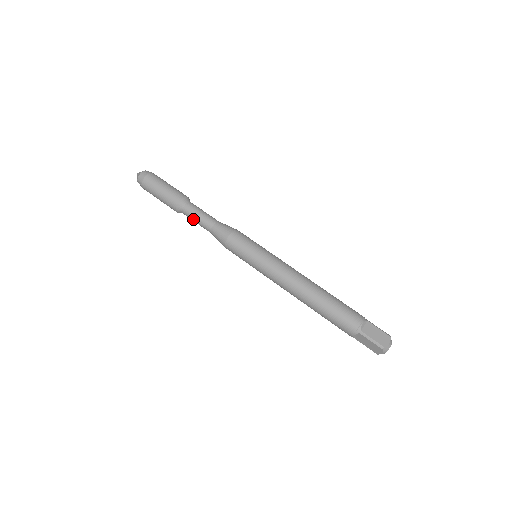
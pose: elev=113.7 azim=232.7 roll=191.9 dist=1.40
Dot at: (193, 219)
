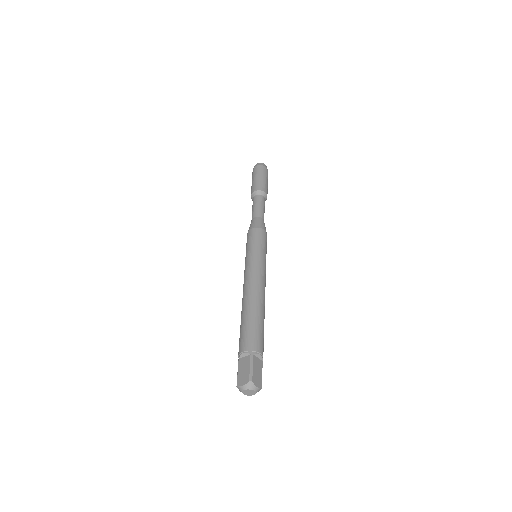
Dot at: (255, 204)
